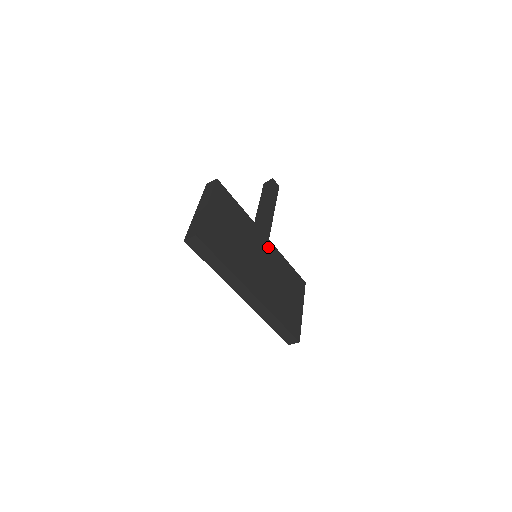
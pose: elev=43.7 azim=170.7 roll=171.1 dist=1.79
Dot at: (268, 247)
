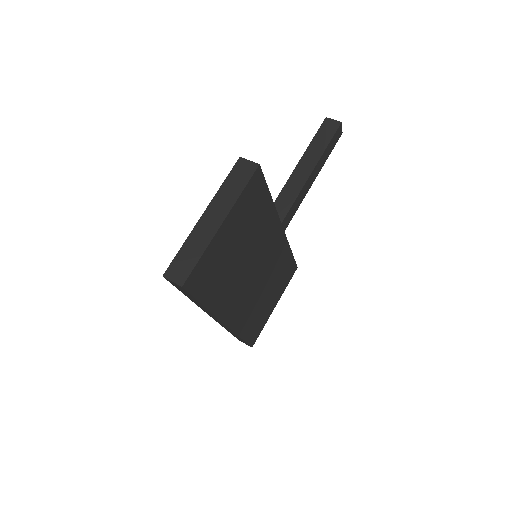
Dot at: (278, 244)
